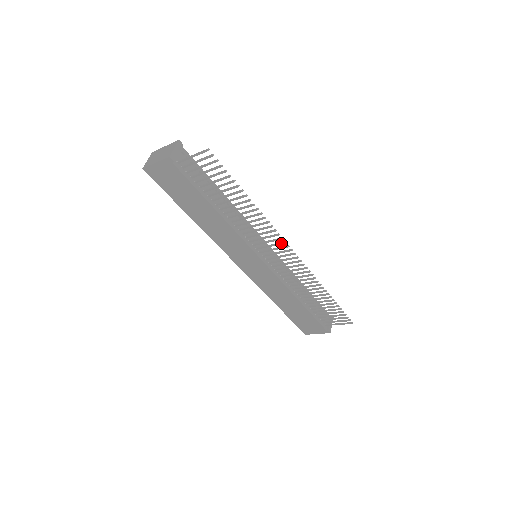
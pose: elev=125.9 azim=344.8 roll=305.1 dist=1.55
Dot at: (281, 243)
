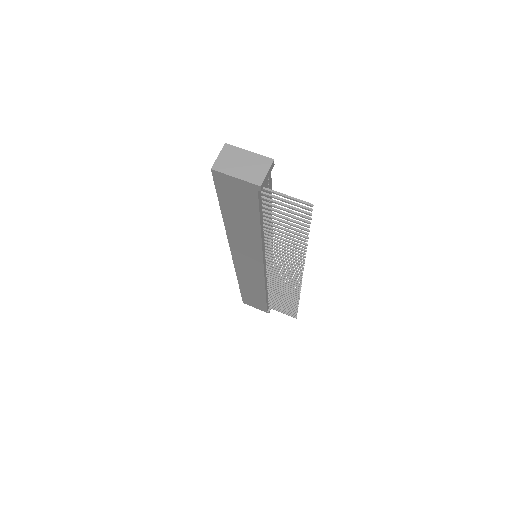
Dot at: (297, 271)
